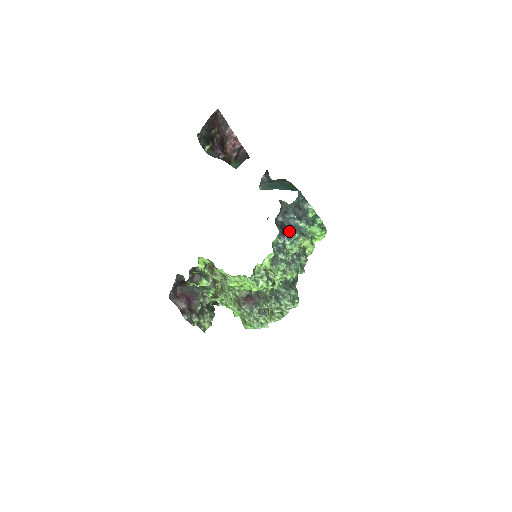
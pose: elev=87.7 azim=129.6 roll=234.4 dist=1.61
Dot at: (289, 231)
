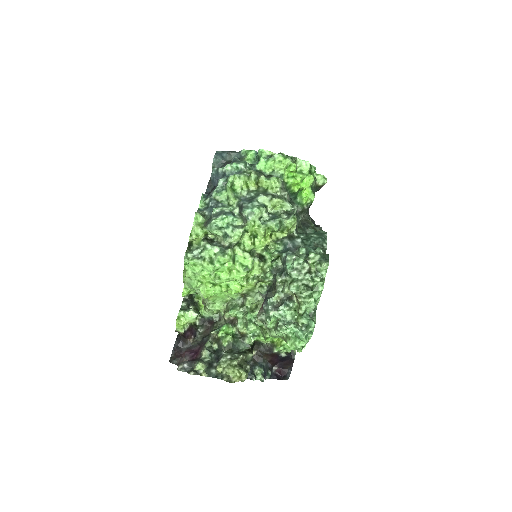
Dot at: occluded
